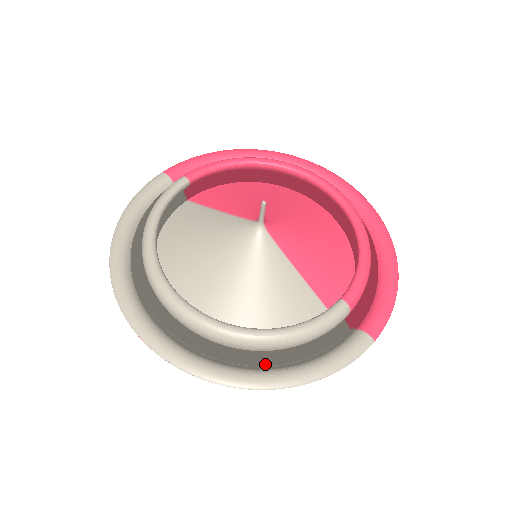
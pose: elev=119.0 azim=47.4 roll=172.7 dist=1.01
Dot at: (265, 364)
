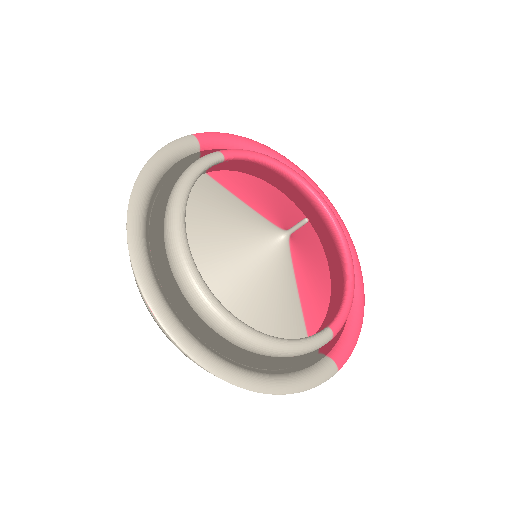
Dot at: (249, 365)
